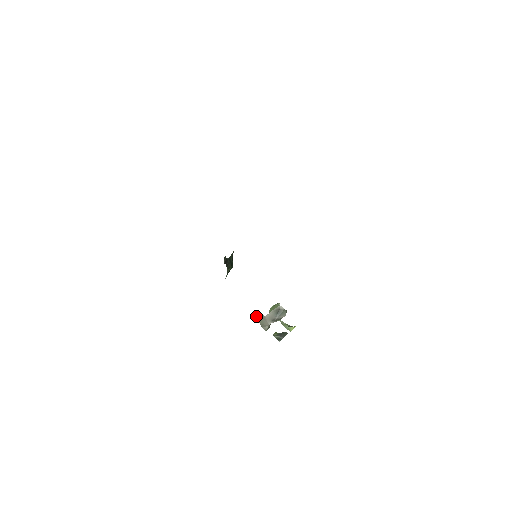
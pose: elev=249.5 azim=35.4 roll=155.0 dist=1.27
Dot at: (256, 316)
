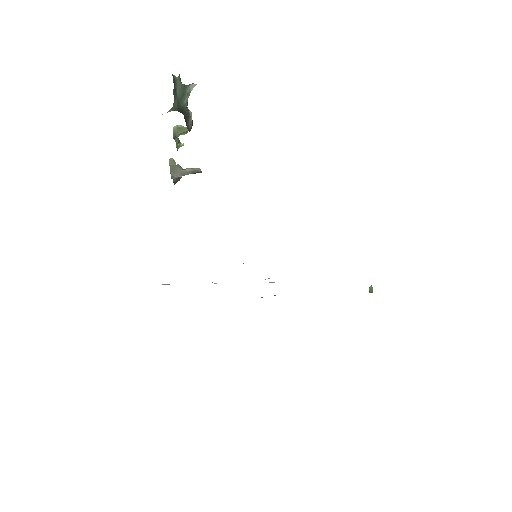
Dot at: (171, 162)
